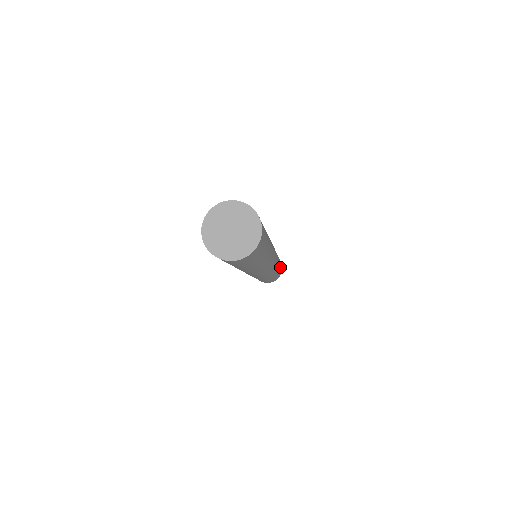
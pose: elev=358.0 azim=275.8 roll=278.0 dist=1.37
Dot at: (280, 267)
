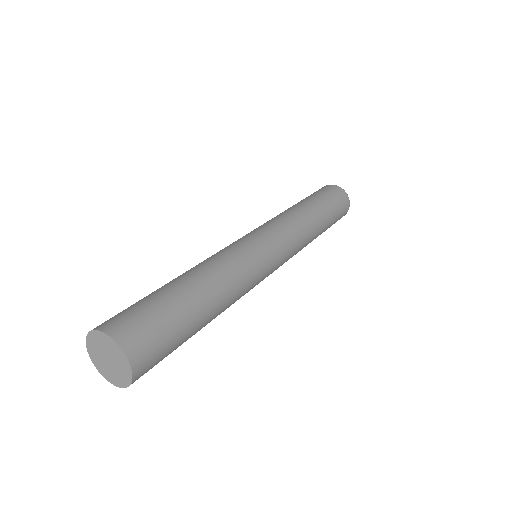
Dot at: (329, 222)
